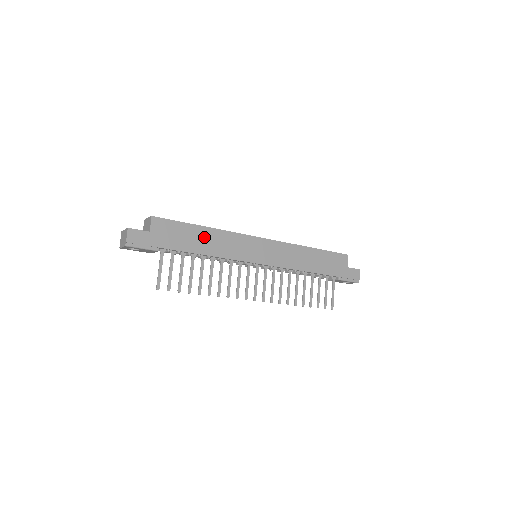
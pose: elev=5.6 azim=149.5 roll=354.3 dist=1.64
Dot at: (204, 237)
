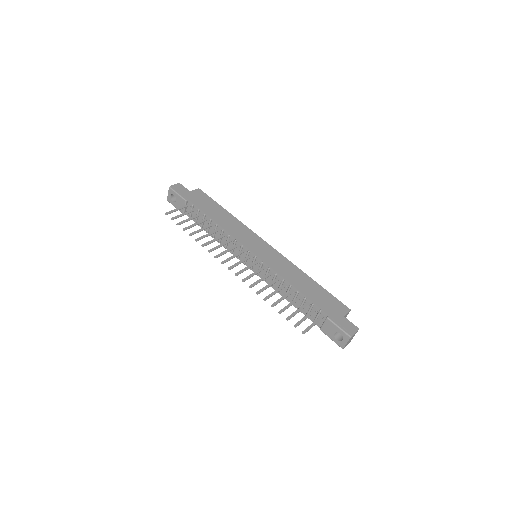
Dot at: (223, 215)
